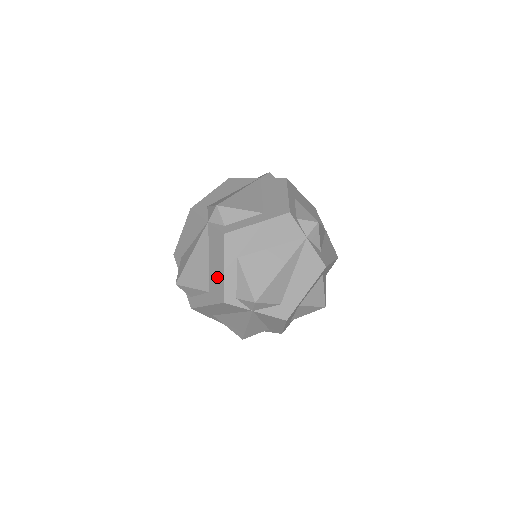
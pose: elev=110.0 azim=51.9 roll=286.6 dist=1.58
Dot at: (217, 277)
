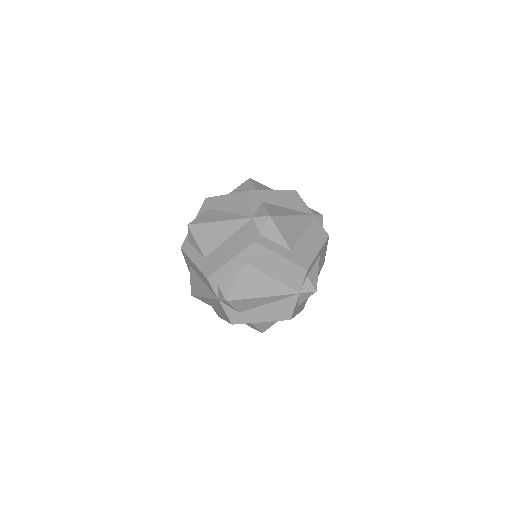
Dot at: (220, 258)
